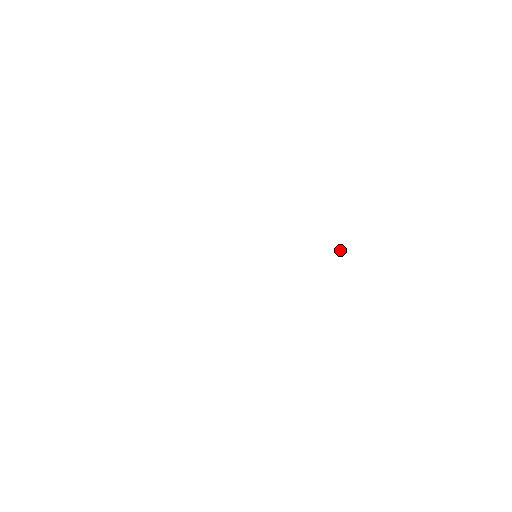
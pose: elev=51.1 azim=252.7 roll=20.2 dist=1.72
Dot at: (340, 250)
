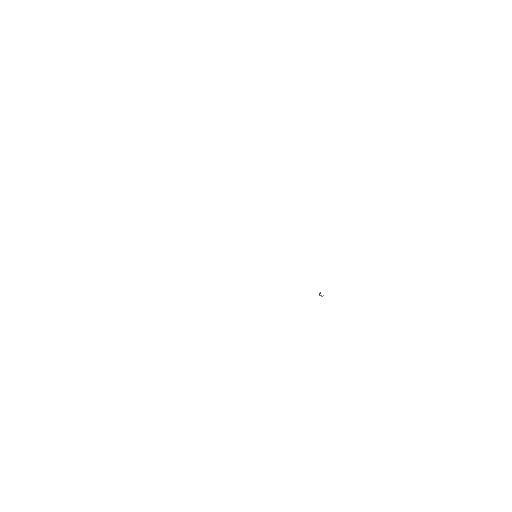
Dot at: occluded
